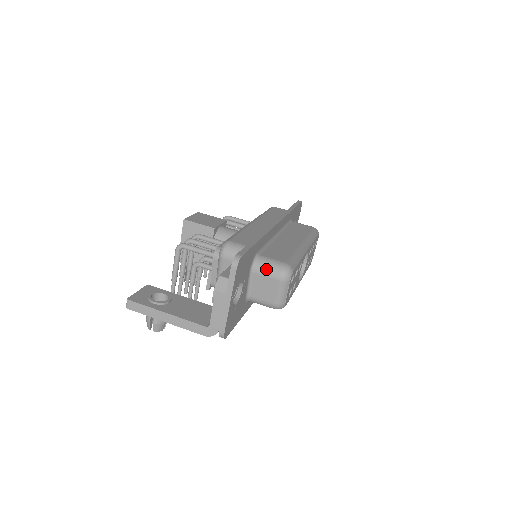
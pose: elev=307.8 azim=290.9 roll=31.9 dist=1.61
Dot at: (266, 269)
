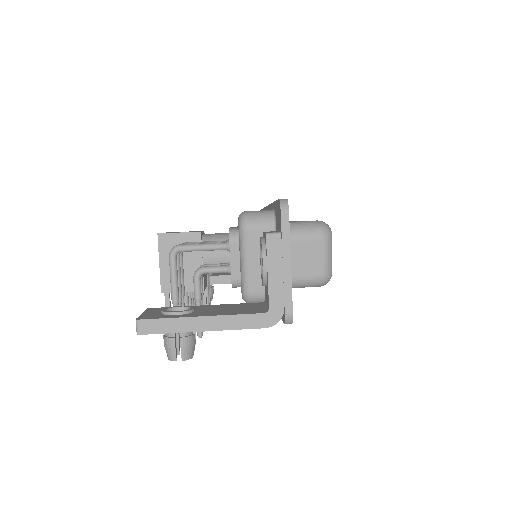
Dot at: (301, 231)
